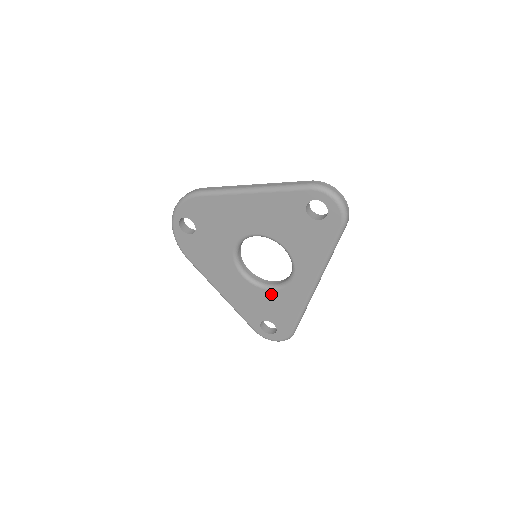
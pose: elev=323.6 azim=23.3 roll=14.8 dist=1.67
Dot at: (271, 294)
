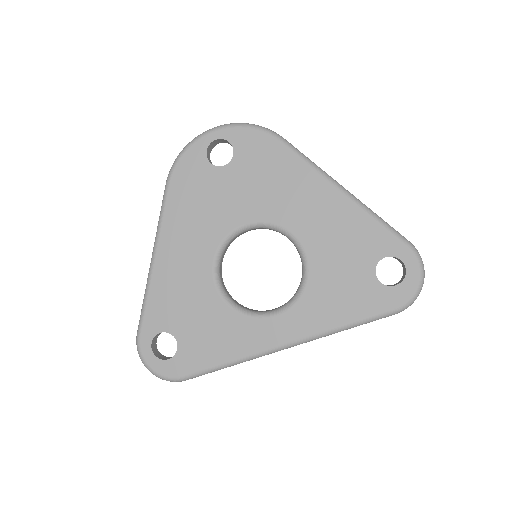
Dot at: (223, 310)
